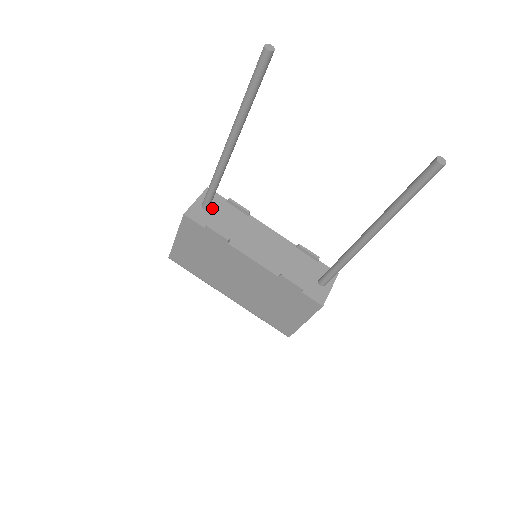
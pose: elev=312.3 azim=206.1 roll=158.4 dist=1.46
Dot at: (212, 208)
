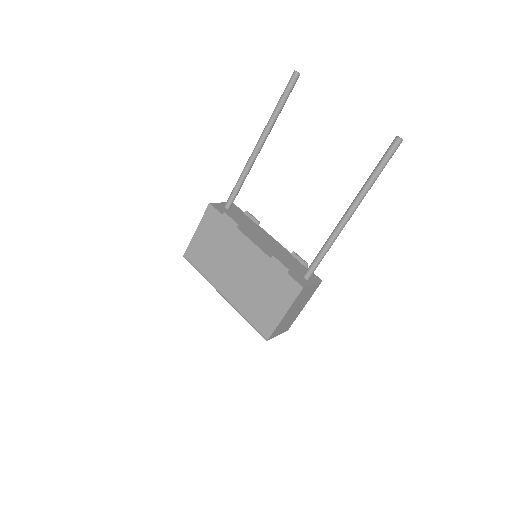
Dot at: (232, 210)
